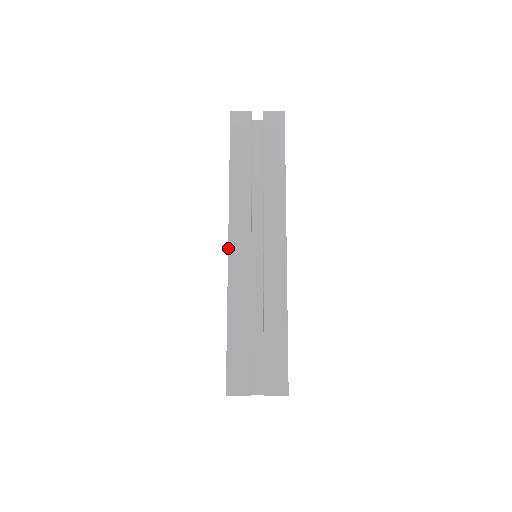
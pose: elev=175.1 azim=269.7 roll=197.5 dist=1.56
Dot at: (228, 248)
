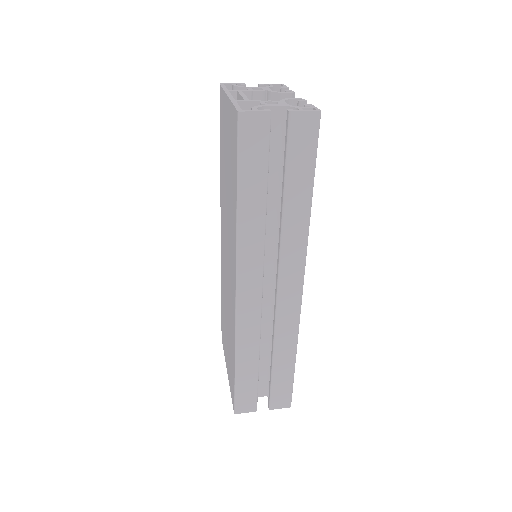
Dot at: (236, 297)
